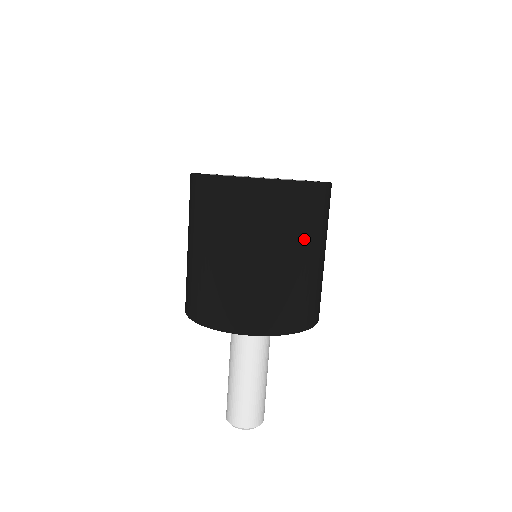
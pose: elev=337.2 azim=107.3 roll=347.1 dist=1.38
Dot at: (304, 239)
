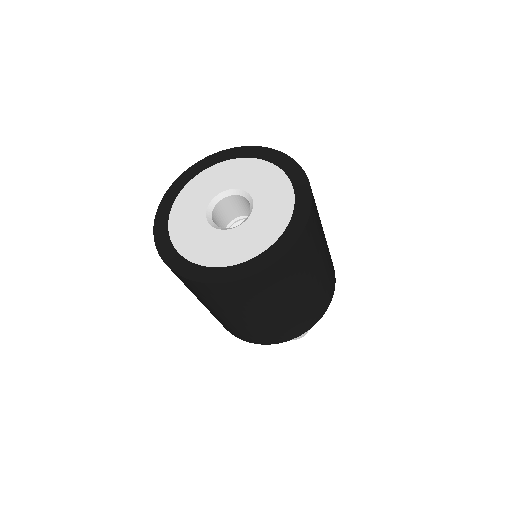
Dot at: (249, 309)
